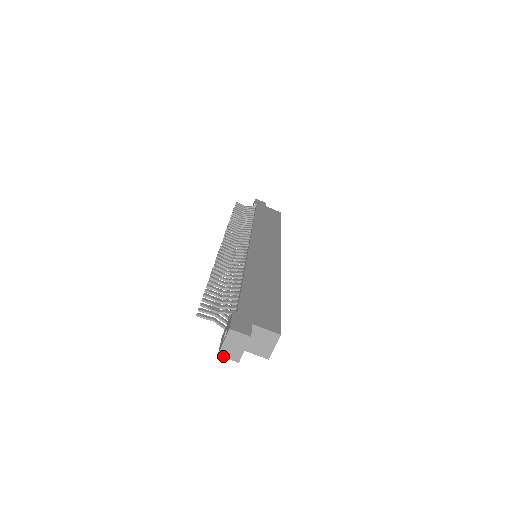
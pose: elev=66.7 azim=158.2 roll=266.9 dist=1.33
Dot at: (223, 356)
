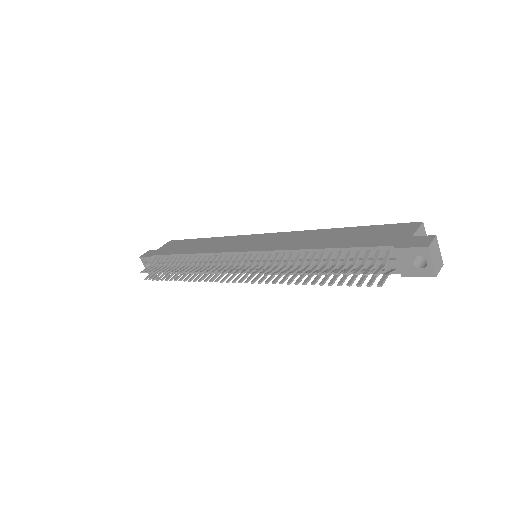
Dot at: occluded
